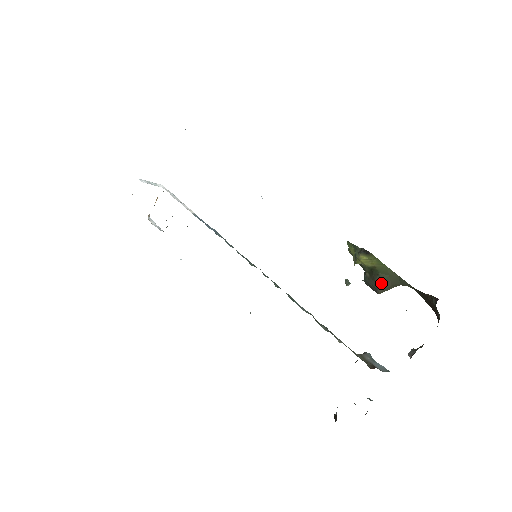
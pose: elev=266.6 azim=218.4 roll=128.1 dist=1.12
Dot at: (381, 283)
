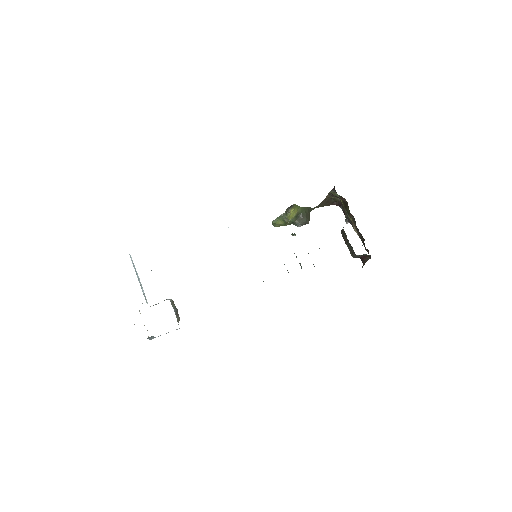
Dot at: (306, 216)
